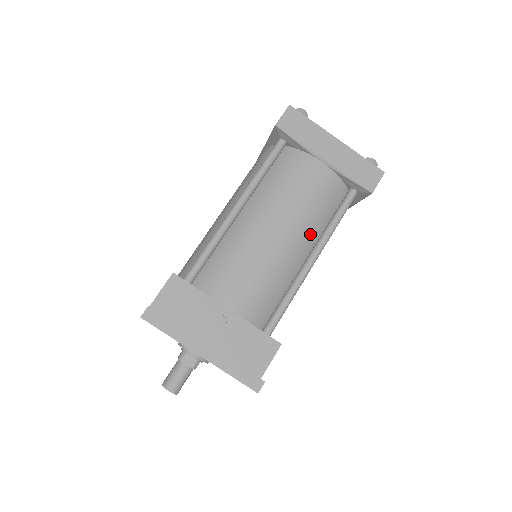
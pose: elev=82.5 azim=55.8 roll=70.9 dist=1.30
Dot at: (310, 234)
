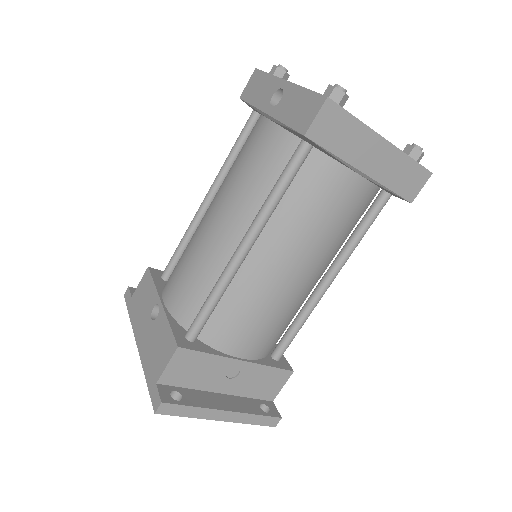
Dot at: (331, 257)
